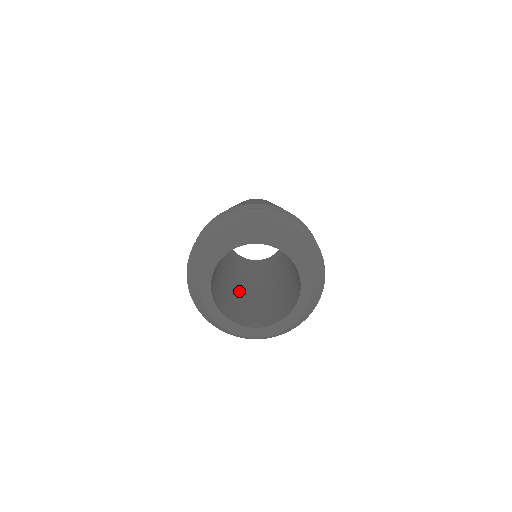
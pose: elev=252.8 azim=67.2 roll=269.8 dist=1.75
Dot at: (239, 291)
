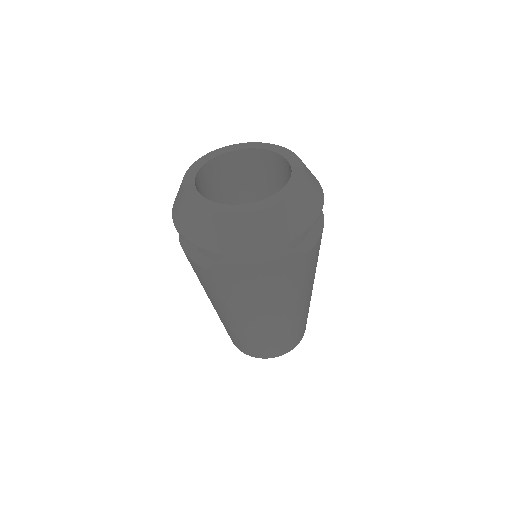
Dot at: occluded
